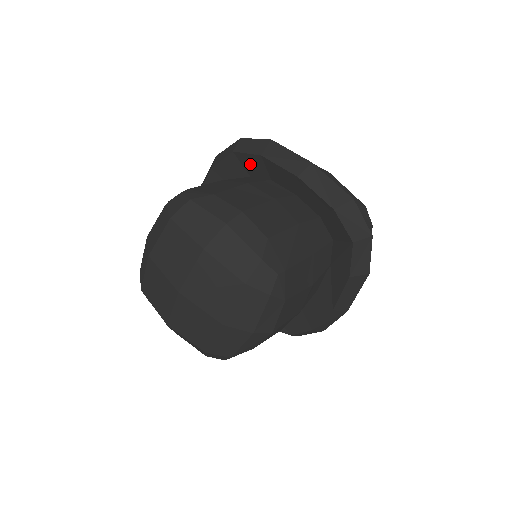
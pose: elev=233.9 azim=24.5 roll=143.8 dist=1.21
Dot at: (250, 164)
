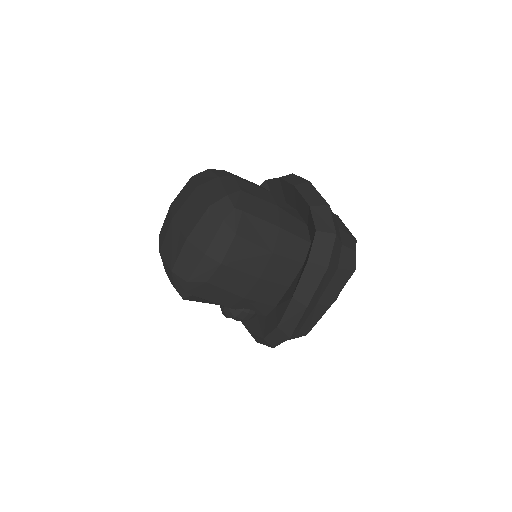
Dot at: (275, 190)
